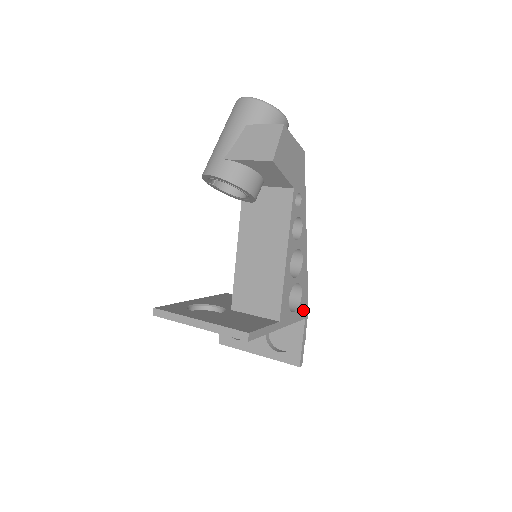
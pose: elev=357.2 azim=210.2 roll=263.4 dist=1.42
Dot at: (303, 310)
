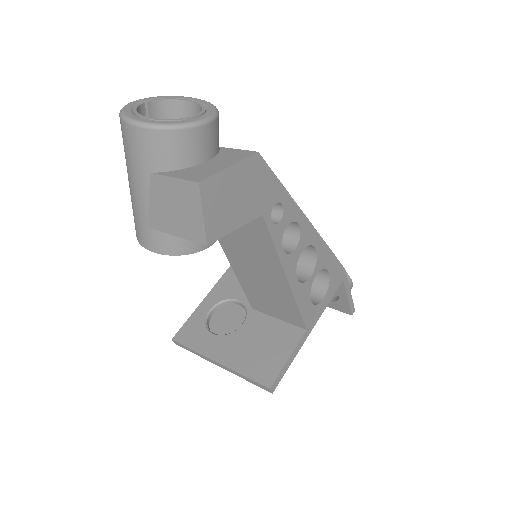
Dot at: (337, 278)
